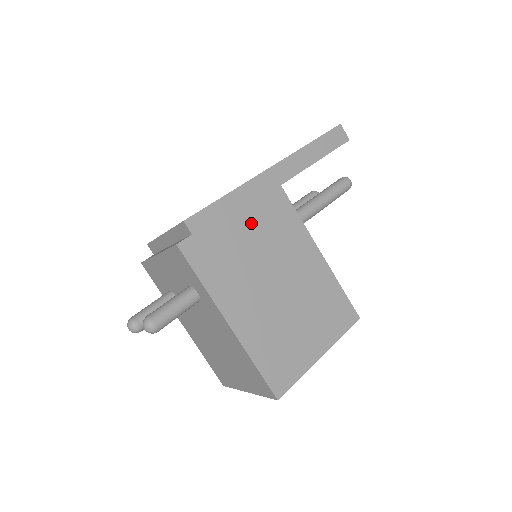
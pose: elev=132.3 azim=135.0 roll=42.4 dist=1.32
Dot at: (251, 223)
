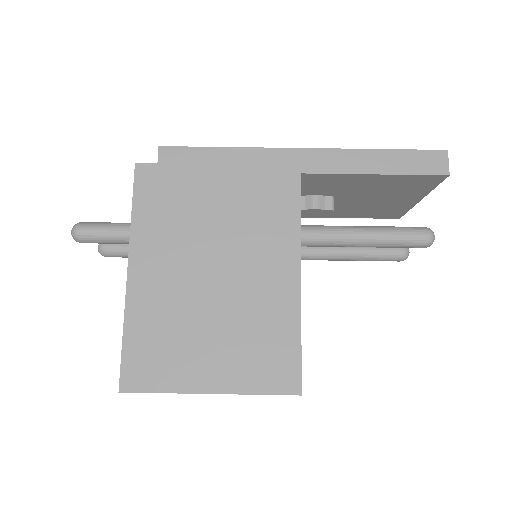
Dot at: (232, 190)
